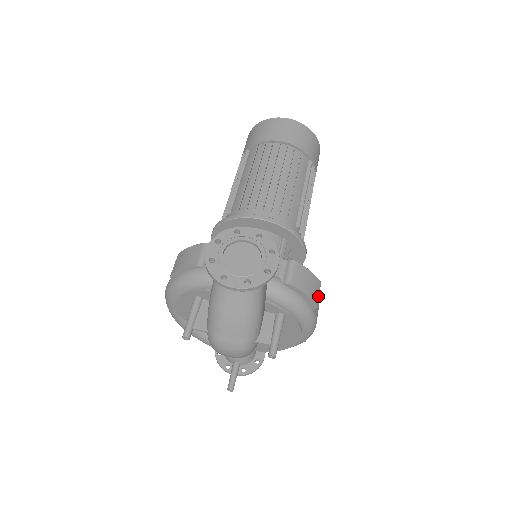
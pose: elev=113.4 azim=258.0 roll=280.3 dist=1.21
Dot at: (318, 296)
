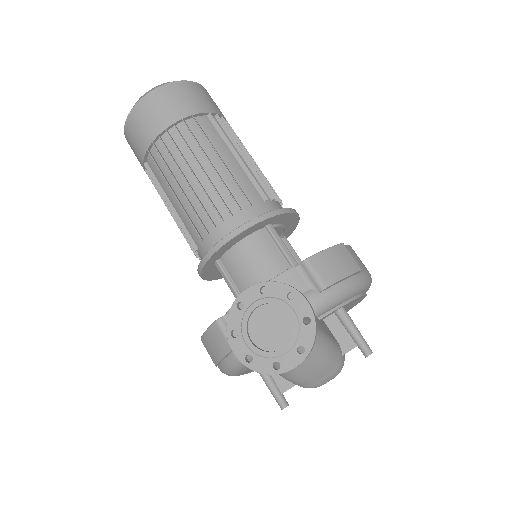
Dot at: (353, 260)
